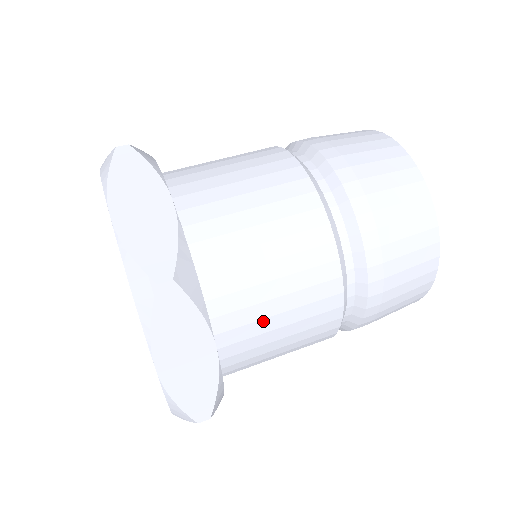
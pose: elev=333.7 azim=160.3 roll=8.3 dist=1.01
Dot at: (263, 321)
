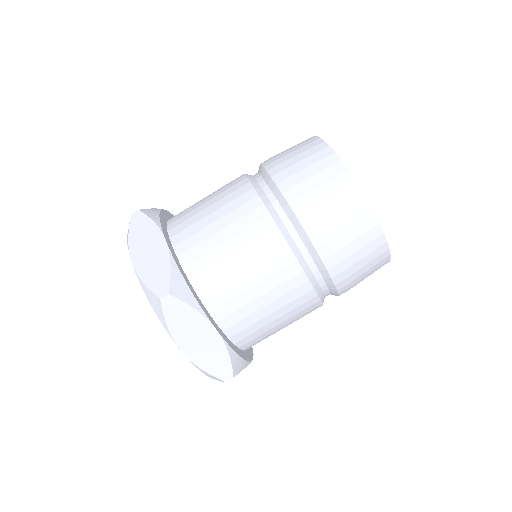
Dot at: occluded
